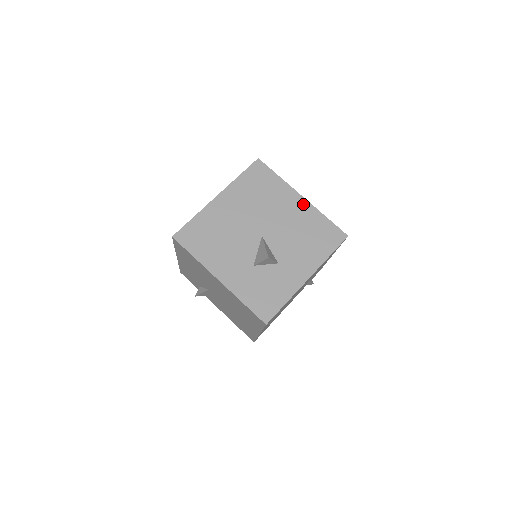
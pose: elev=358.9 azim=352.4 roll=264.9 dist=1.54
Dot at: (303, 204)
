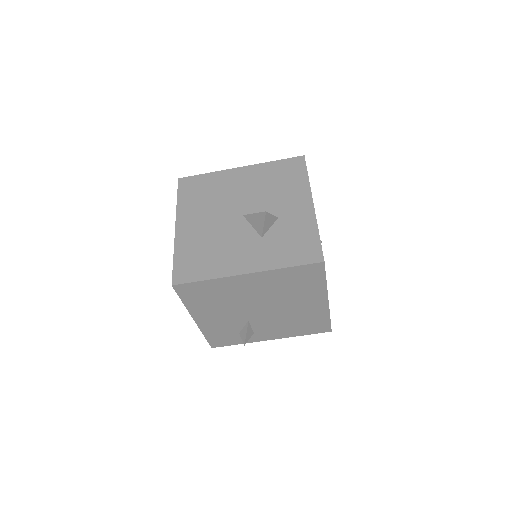
Dot at: (247, 170)
